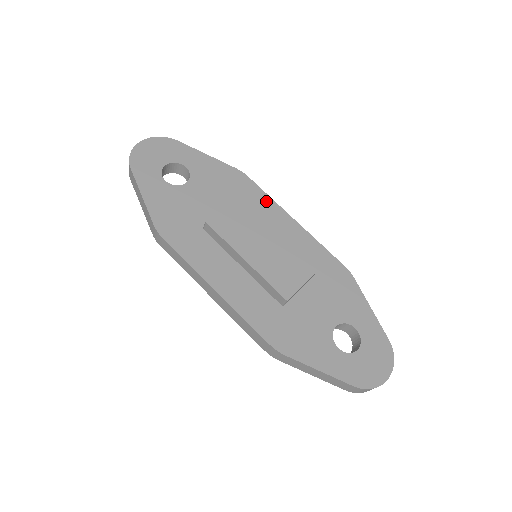
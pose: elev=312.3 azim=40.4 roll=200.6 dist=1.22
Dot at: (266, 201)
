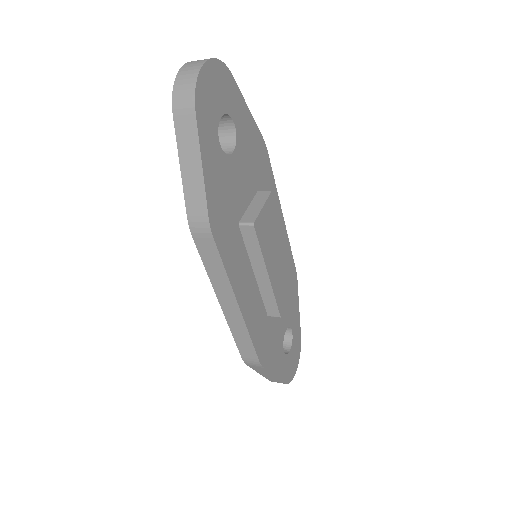
Dot at: (273, 189)
